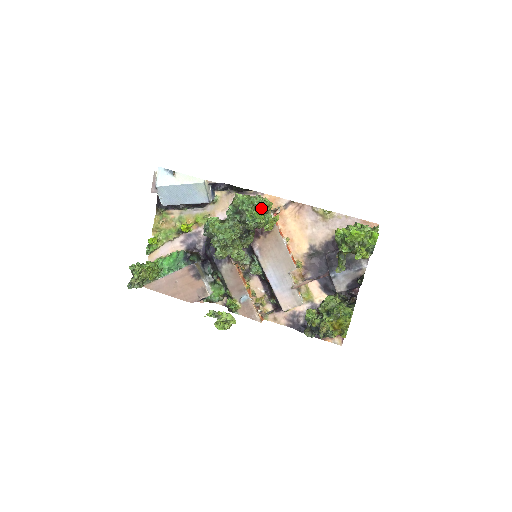
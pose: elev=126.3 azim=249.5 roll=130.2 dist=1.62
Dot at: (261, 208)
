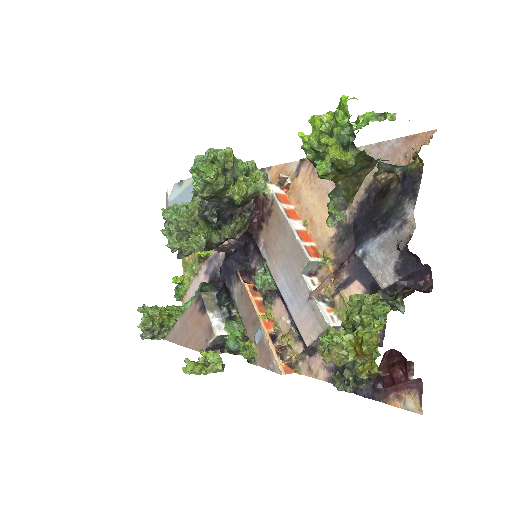
Dot at: (210, 158)
